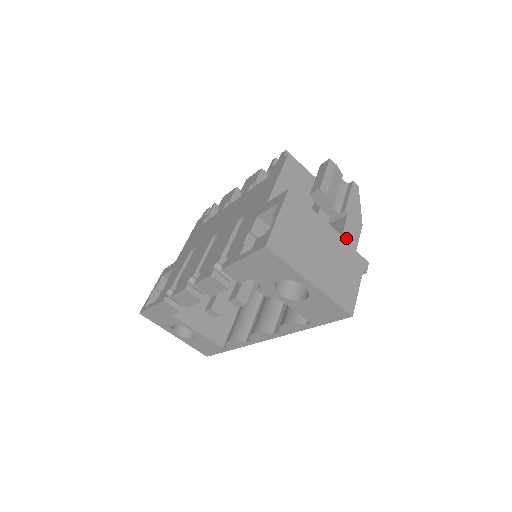
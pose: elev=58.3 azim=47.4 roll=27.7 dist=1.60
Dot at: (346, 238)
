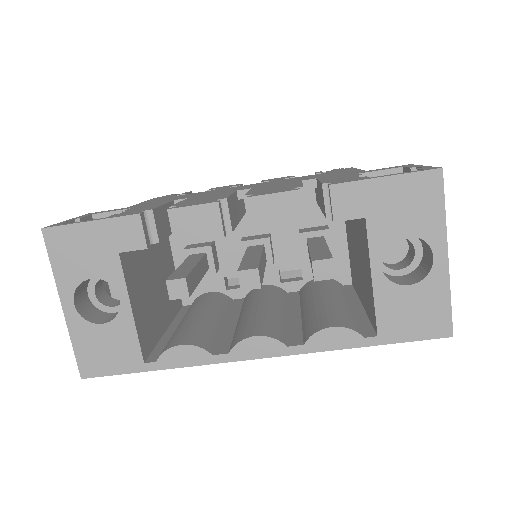
Dot at: occluded
